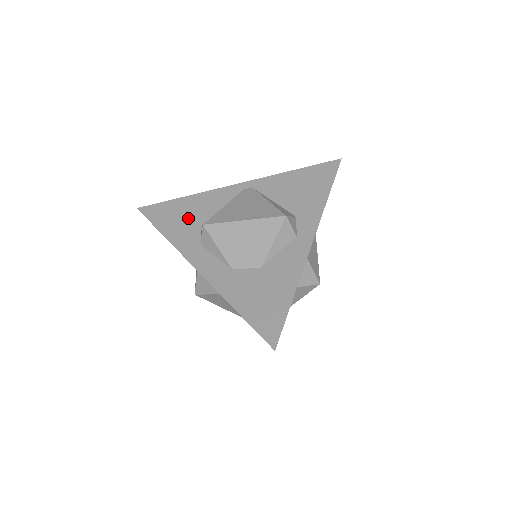
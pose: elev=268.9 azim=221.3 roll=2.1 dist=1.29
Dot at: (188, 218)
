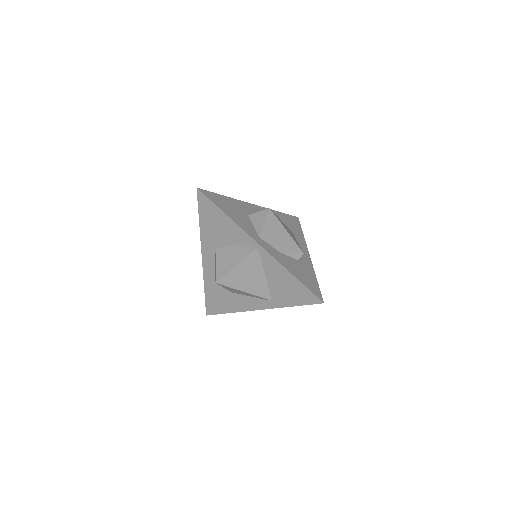
Dot at: occluded
